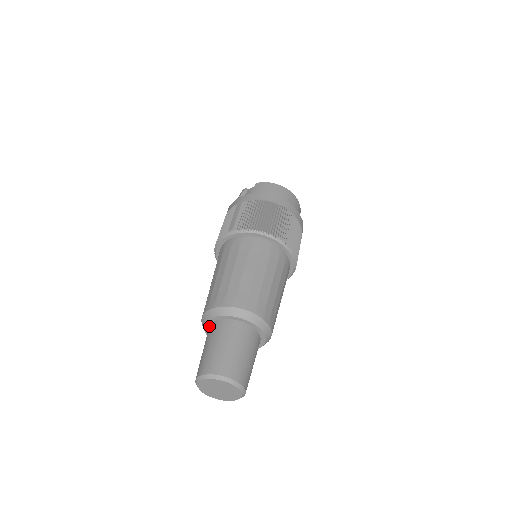
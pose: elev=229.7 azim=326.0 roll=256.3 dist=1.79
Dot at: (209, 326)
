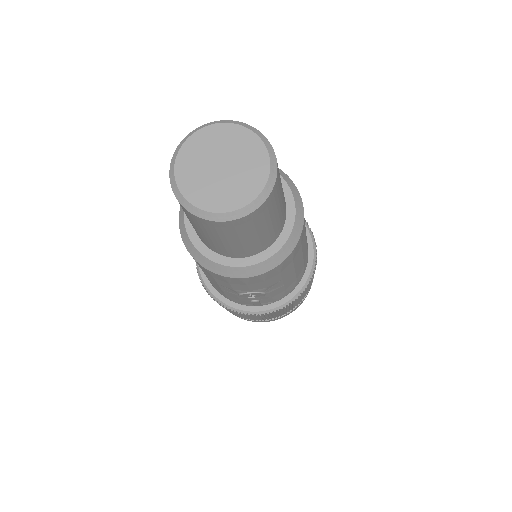
Dot at: occluded
